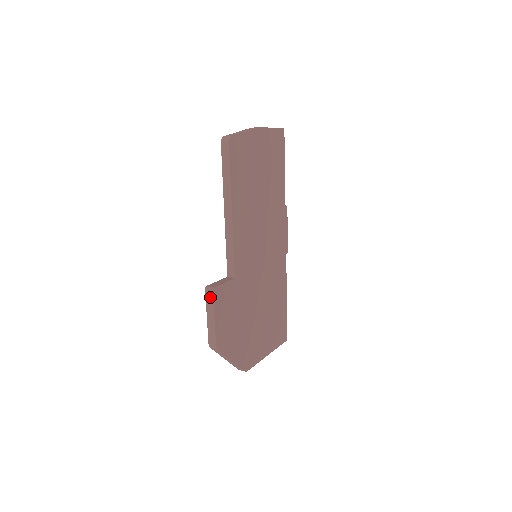
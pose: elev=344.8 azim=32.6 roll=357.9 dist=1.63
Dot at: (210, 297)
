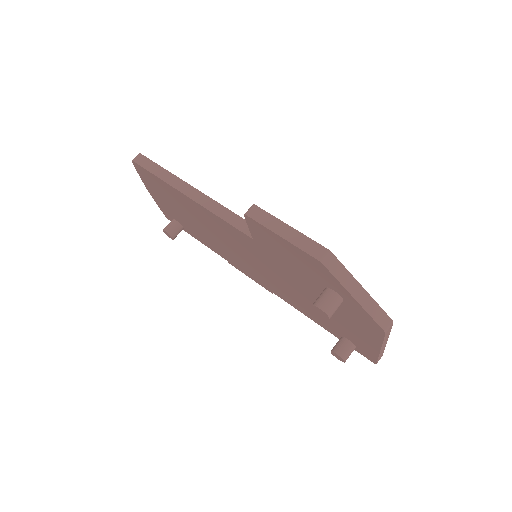
Dot at: (259, 214)
